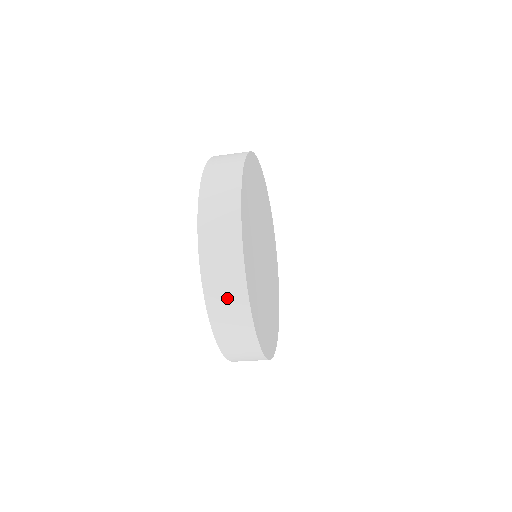
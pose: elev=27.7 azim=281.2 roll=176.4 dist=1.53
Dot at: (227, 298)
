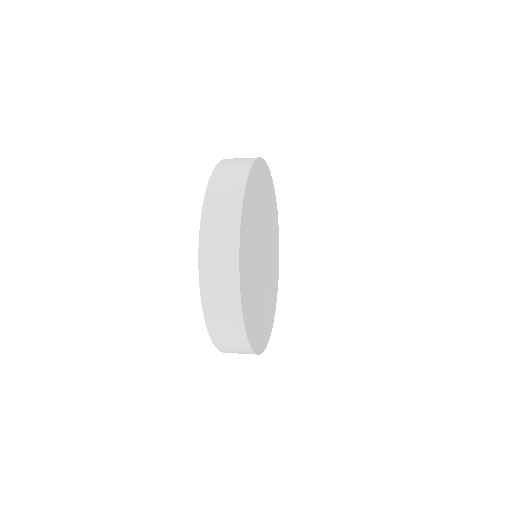
Dot at: occluded
